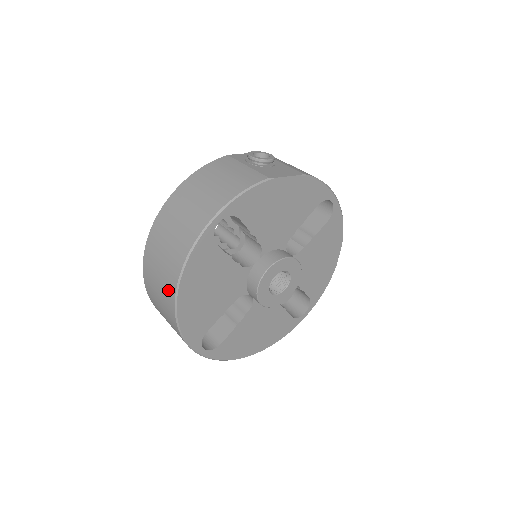
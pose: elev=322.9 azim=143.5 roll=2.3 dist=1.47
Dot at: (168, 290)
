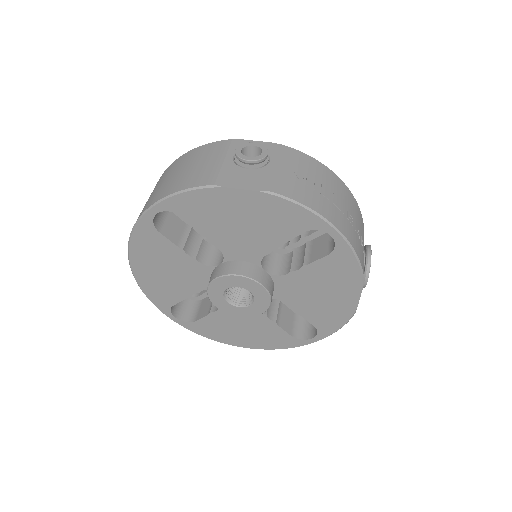
Dot at: occluded
